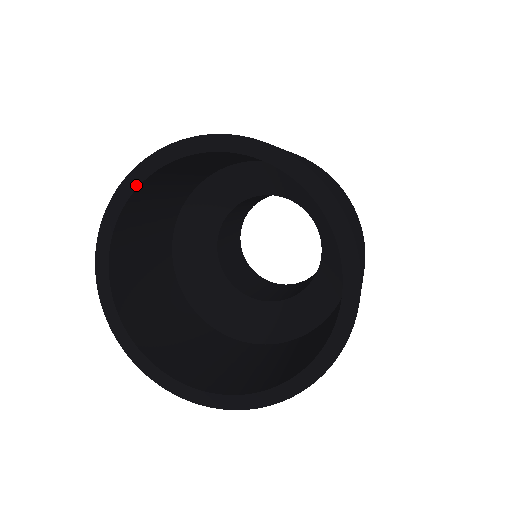
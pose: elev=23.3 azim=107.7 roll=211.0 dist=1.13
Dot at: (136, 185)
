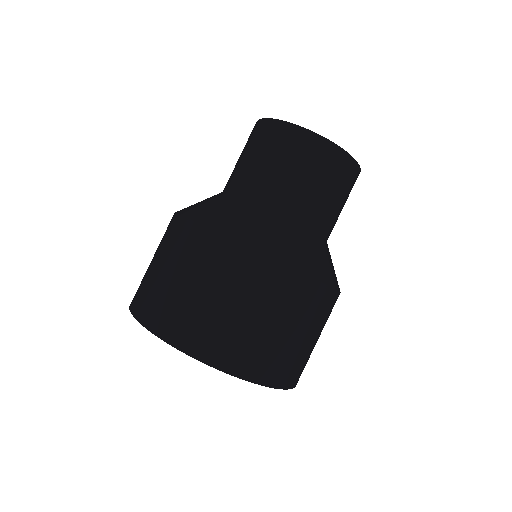
Dot at: occluded
